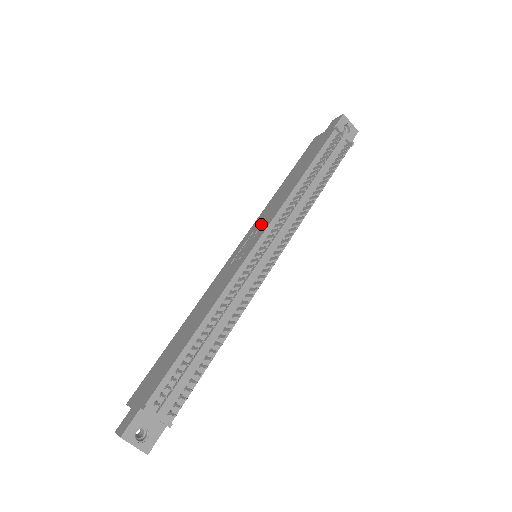
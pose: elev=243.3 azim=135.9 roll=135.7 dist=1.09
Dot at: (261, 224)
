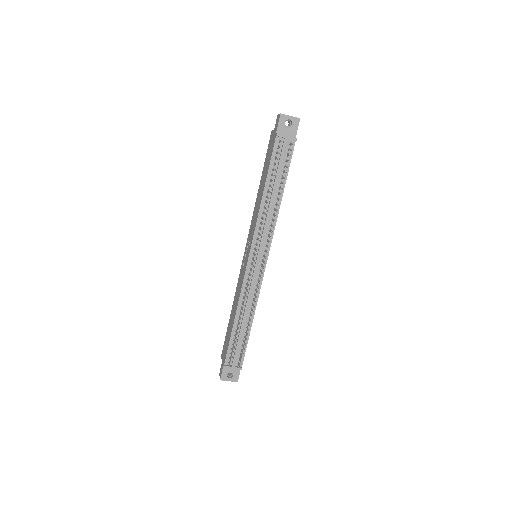
Dot at: (251, 234)
